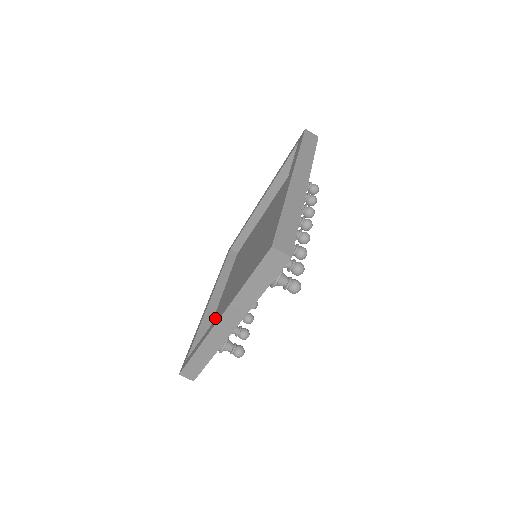
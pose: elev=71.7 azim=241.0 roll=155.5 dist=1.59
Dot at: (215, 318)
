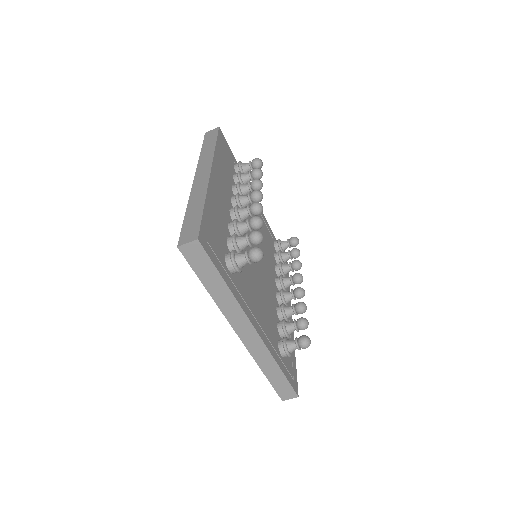
Dot at: occluded
